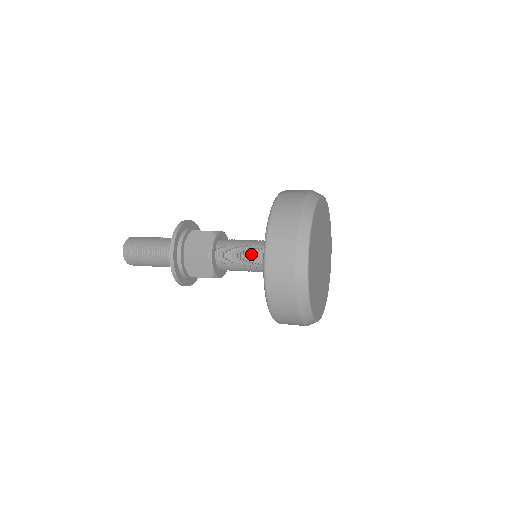
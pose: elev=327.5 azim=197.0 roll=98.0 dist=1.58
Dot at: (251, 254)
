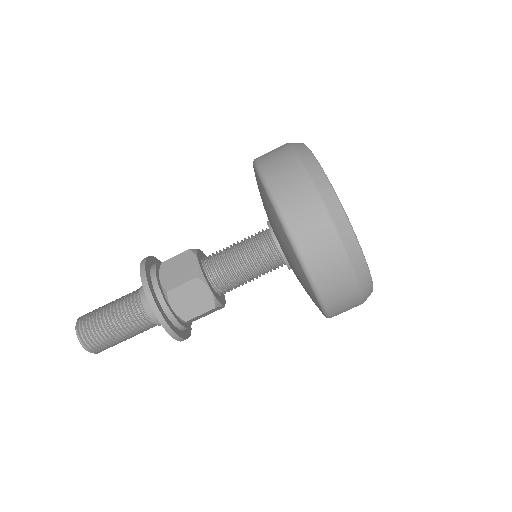
Dot at: (252, 252)
